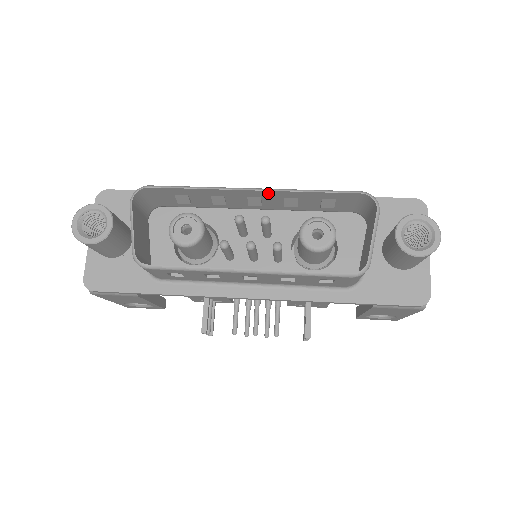
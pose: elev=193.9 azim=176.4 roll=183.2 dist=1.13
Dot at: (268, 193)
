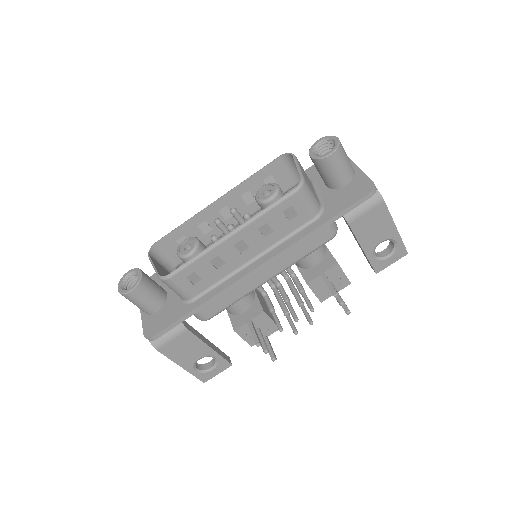
Dot at: (227, 197)
